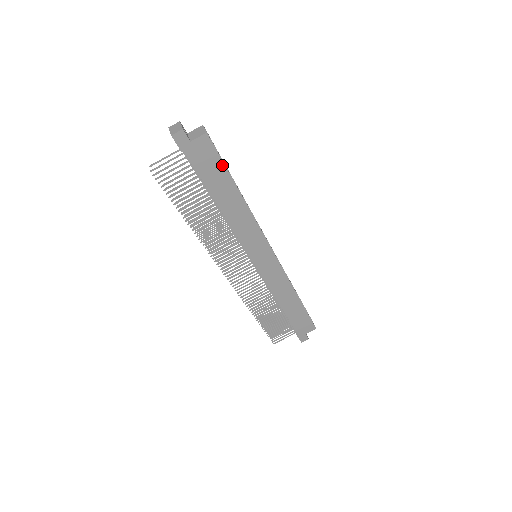
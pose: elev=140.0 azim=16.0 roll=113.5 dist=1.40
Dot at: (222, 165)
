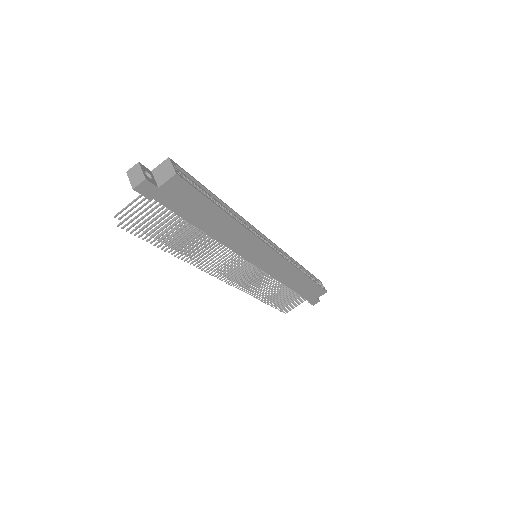
Dot at: (202, 197)
